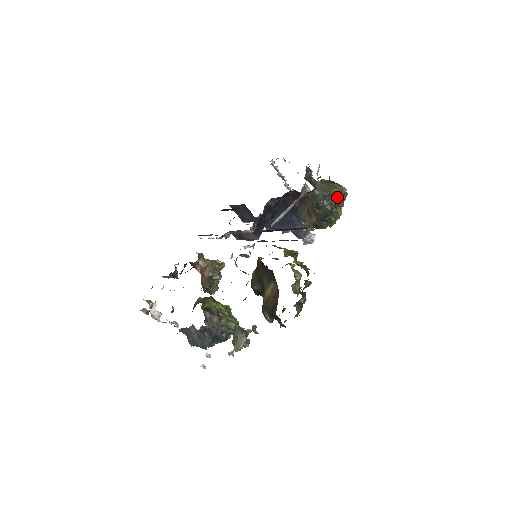
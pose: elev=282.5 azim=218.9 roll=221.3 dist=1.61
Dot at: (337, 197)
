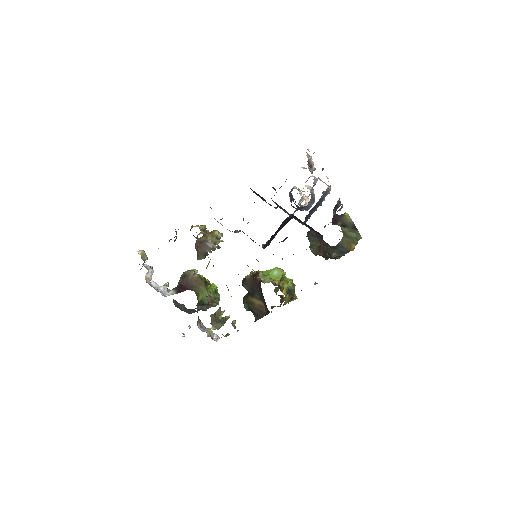
Dot at: (350, 250)
